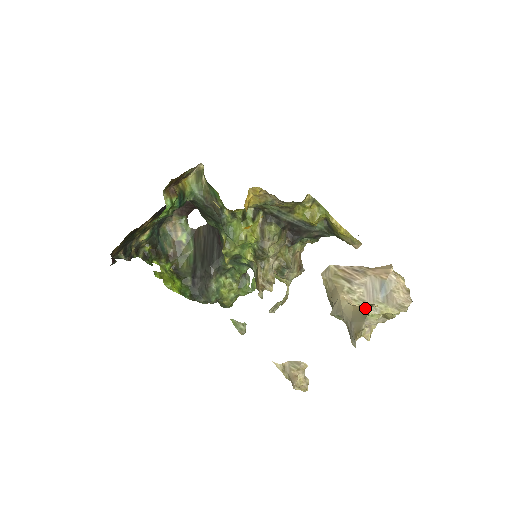
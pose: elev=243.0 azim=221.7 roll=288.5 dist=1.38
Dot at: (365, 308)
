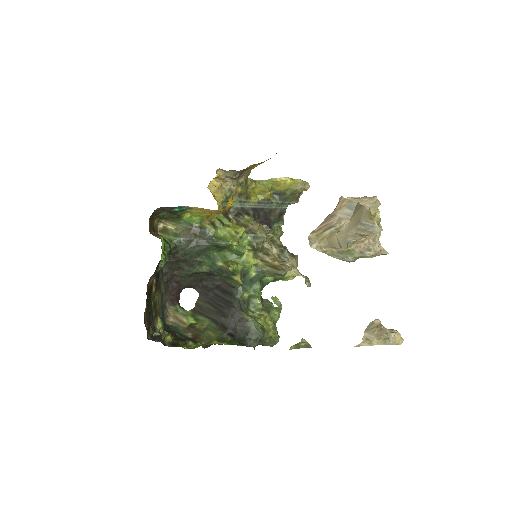
Dot at: (356, 208)
